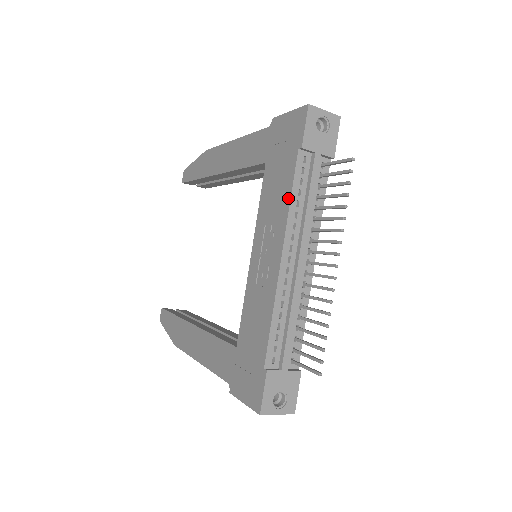
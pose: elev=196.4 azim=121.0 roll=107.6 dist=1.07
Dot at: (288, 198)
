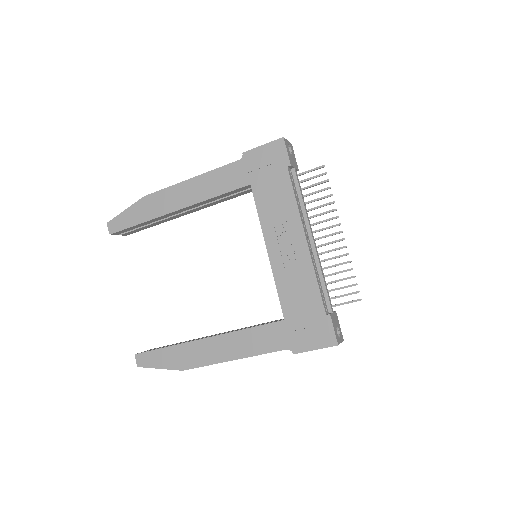
Dot at: (293, 200)
